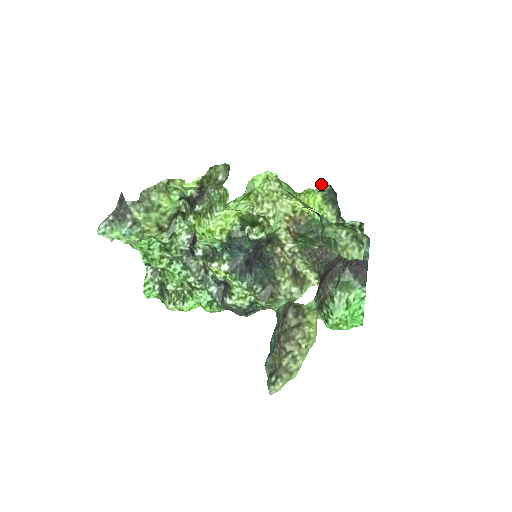
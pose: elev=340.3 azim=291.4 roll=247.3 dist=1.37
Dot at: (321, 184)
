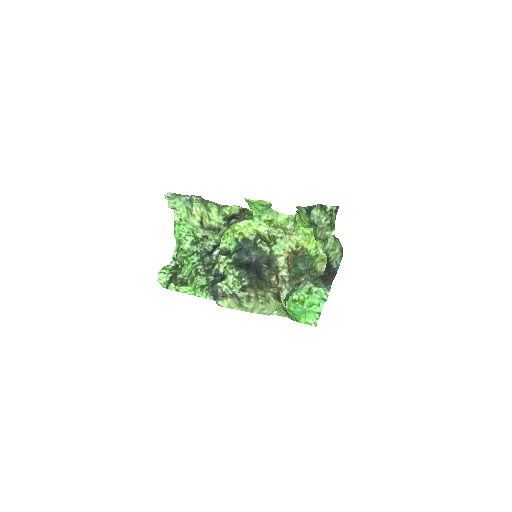
Dot at: occluded
